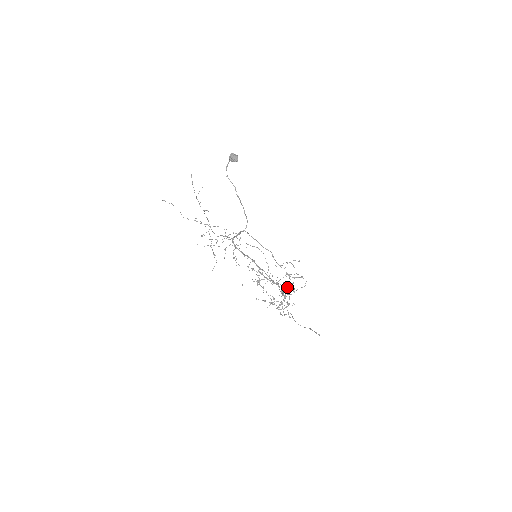
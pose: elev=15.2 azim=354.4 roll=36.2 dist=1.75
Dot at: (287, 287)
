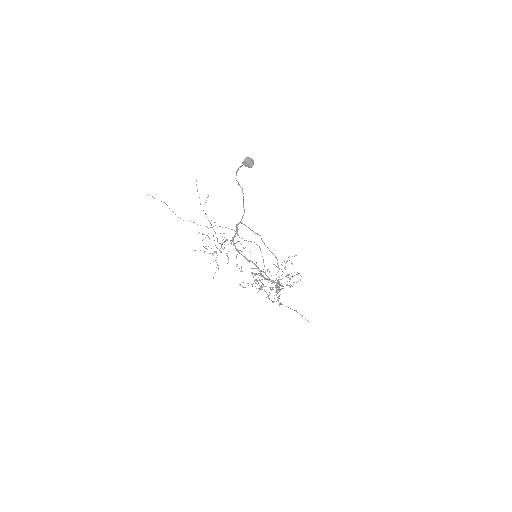
Dot at: (279, 277)
